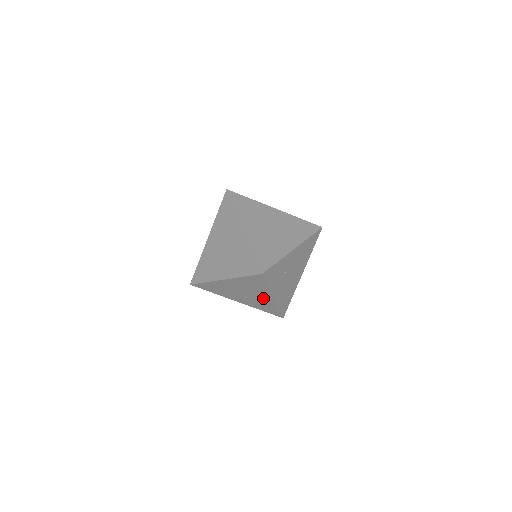
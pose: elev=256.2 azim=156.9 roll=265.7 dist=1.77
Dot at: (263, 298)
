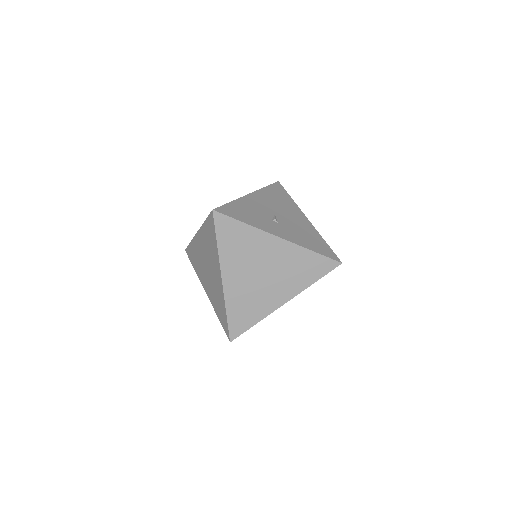
Dot at: occluded
